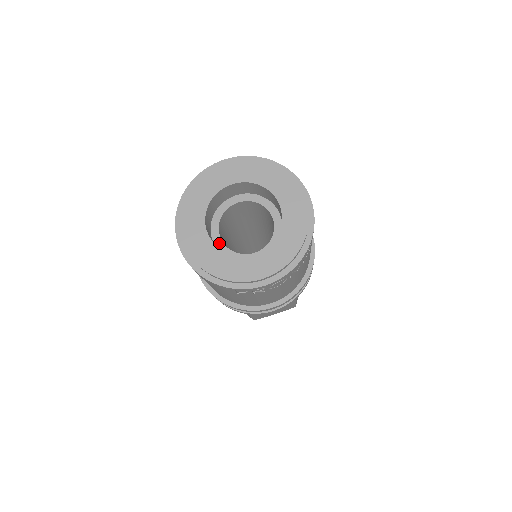
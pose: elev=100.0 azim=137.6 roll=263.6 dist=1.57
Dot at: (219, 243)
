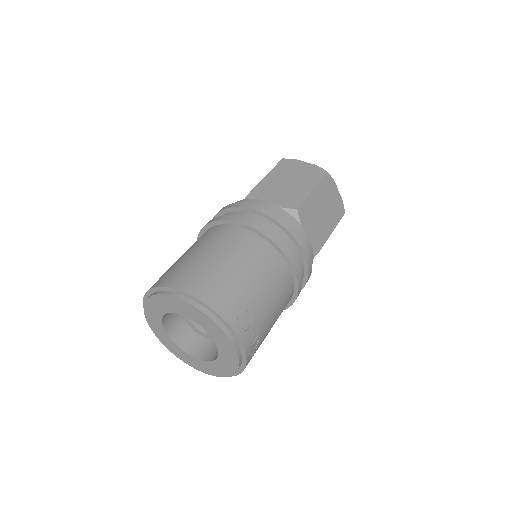
Dot at: (200, 333)
